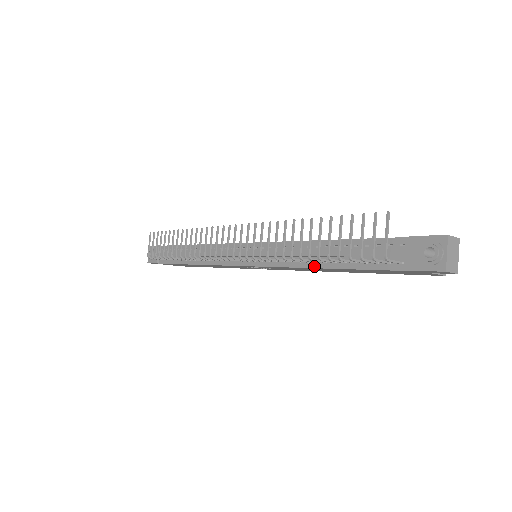
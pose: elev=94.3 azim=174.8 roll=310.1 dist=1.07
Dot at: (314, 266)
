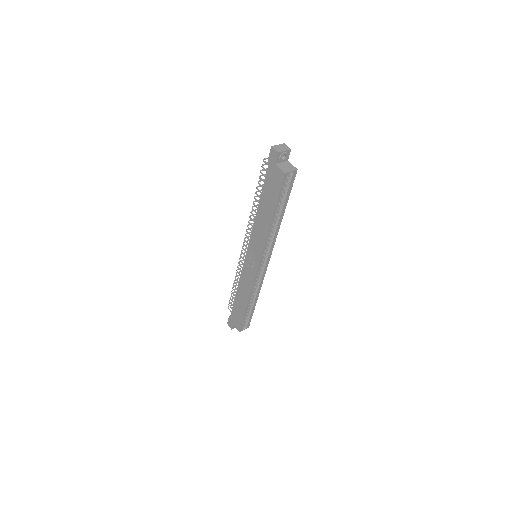
Dot at: (257, 211)
